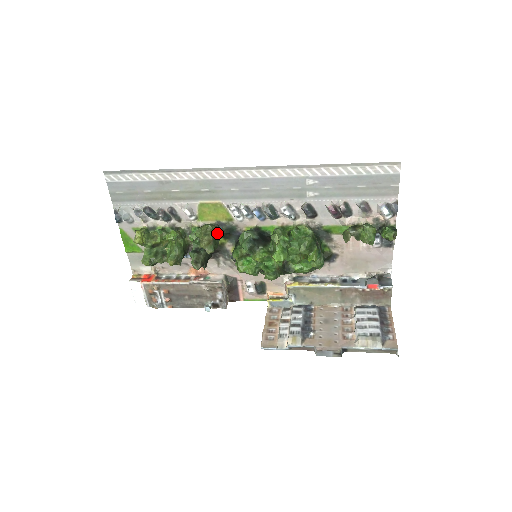
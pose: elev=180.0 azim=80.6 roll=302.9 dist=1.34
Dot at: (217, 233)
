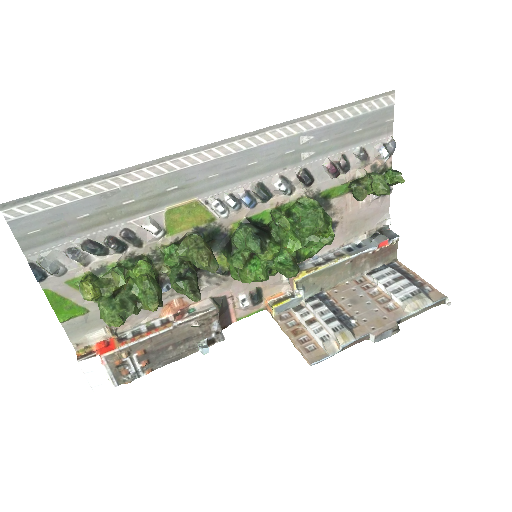
Dot at: occluded
